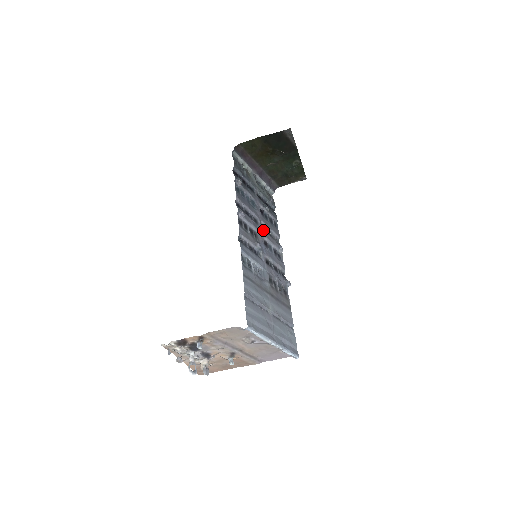
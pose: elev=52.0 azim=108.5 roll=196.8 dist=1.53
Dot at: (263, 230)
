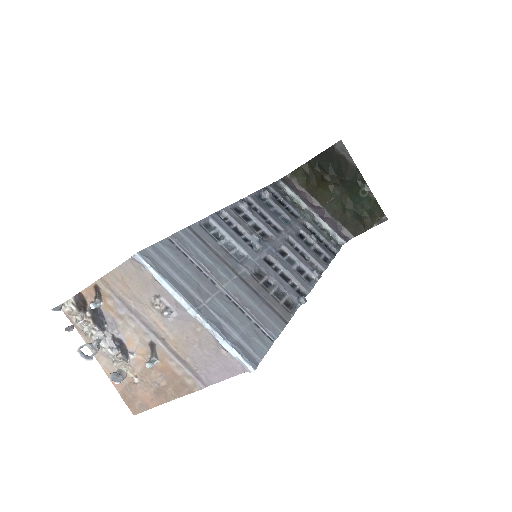
Dot at: (286, 242)
